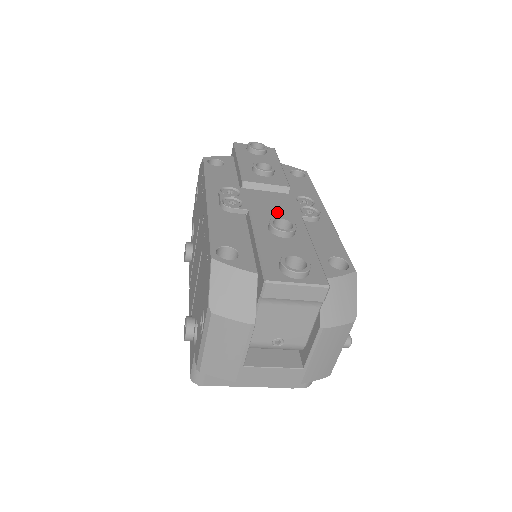
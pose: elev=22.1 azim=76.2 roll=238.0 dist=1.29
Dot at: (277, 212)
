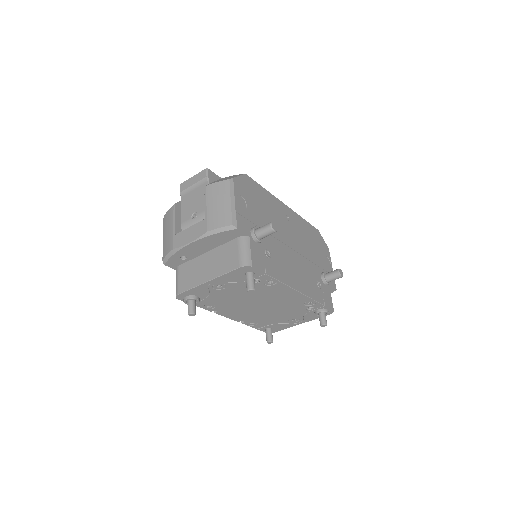
Dot at: occluded
